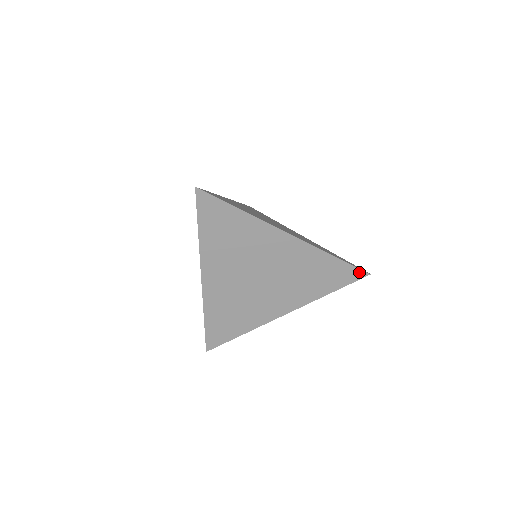
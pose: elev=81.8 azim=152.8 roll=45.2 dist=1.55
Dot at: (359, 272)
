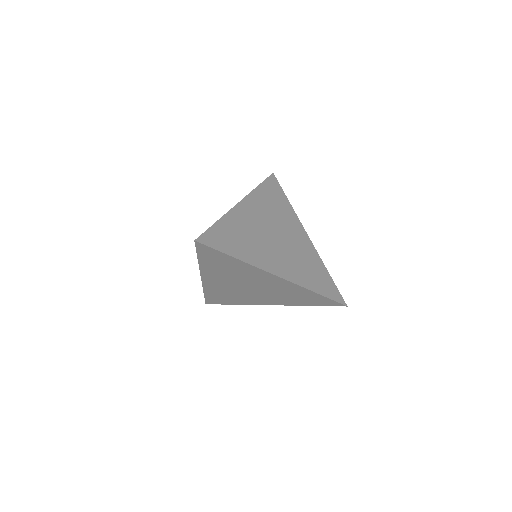
Dot at: (337, 303)
